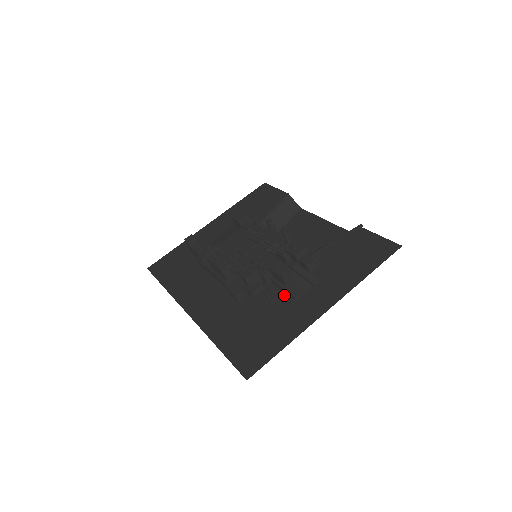
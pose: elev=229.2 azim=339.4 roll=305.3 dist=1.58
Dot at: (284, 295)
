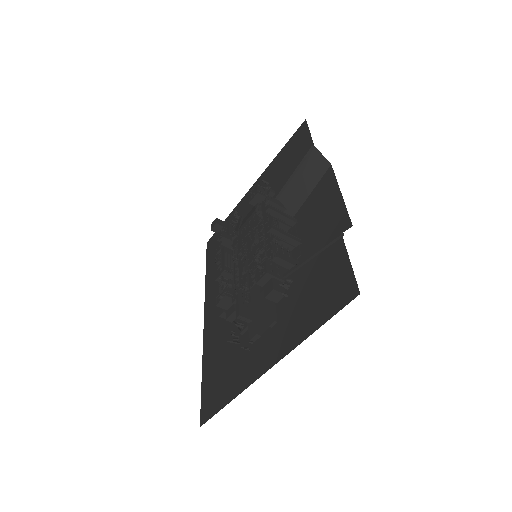
Dot at: (248, 330)
